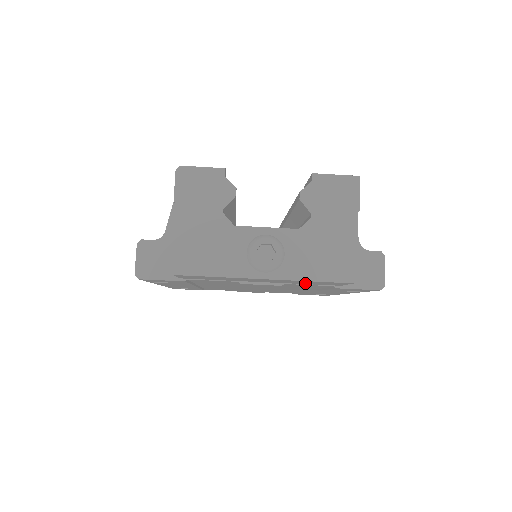
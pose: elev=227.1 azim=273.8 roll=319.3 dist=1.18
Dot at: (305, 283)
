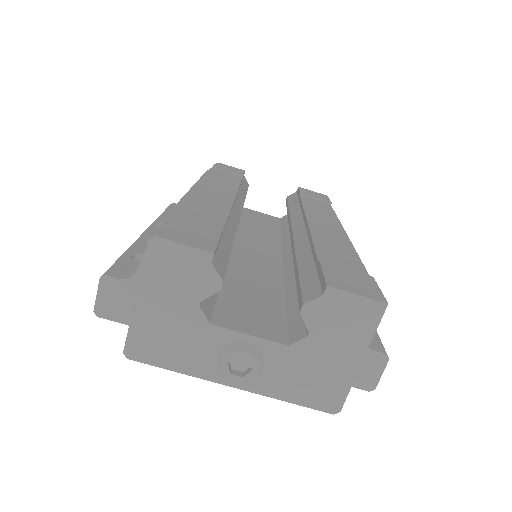
Dot at: occluded
